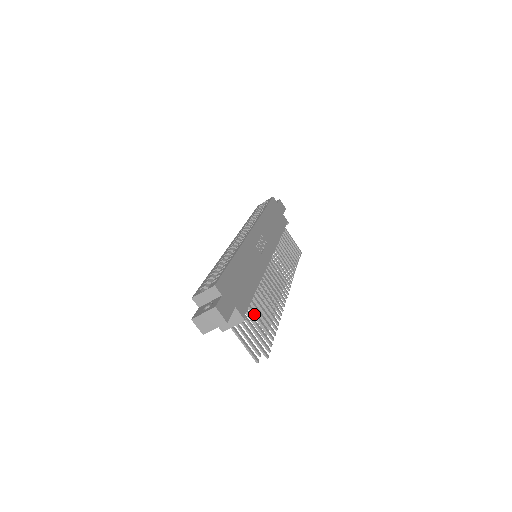
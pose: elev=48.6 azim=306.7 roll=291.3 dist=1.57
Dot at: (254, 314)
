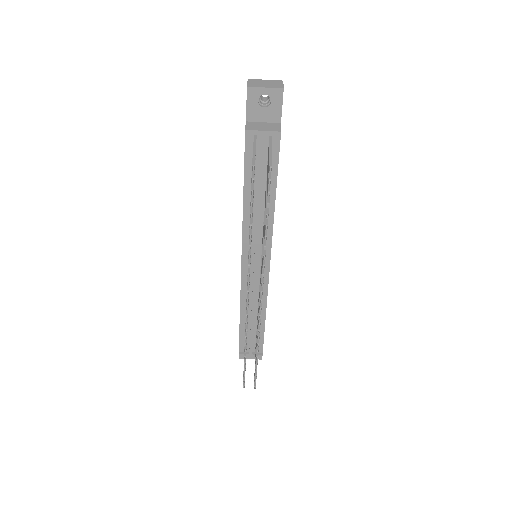
Dot at: occluded
